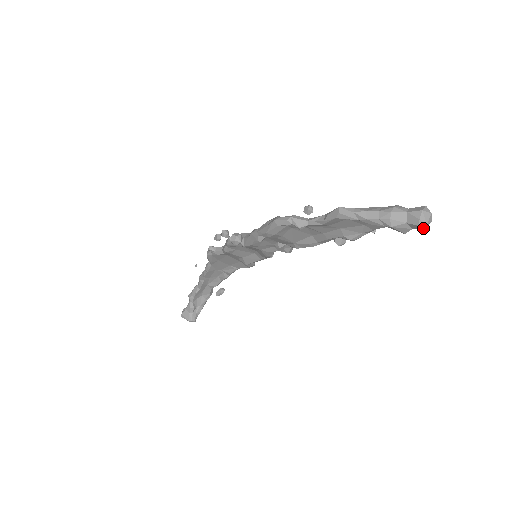
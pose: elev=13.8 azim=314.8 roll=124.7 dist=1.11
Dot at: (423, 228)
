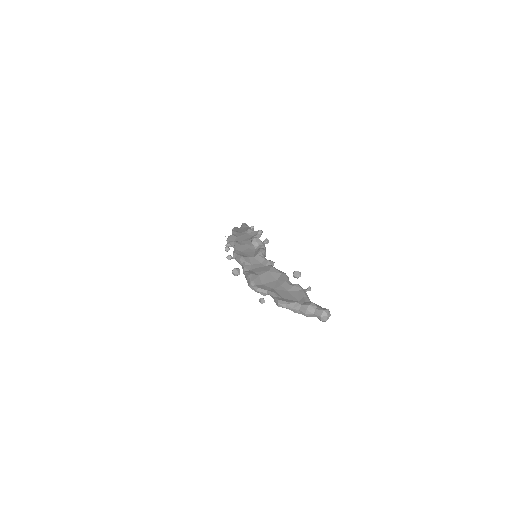
Dot at: (327, 318)
